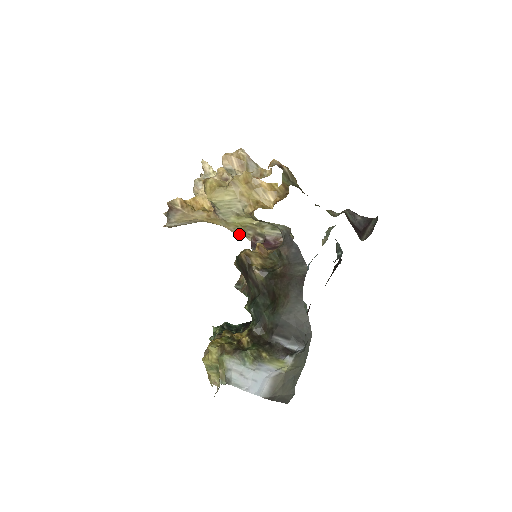
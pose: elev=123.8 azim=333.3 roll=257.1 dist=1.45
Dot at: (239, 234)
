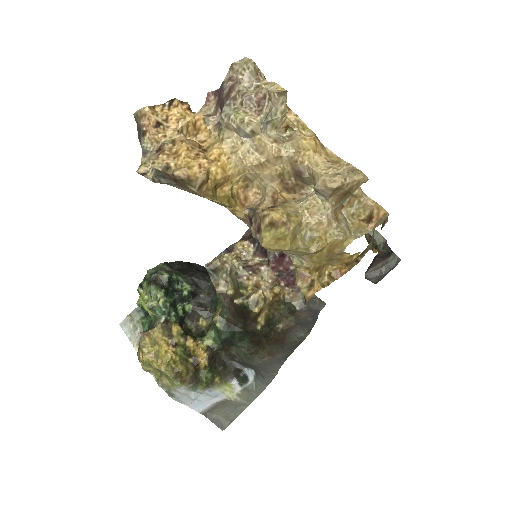
Dot at: occluded
